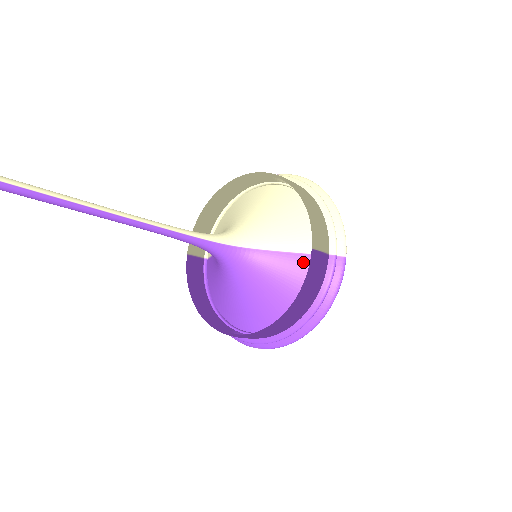
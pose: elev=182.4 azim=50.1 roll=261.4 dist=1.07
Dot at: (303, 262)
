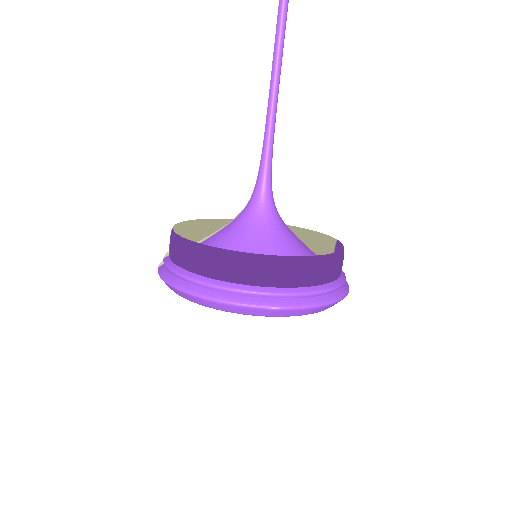
Dot at: occluded
